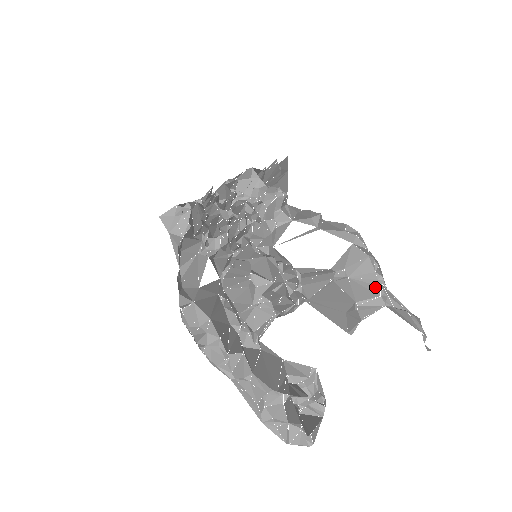
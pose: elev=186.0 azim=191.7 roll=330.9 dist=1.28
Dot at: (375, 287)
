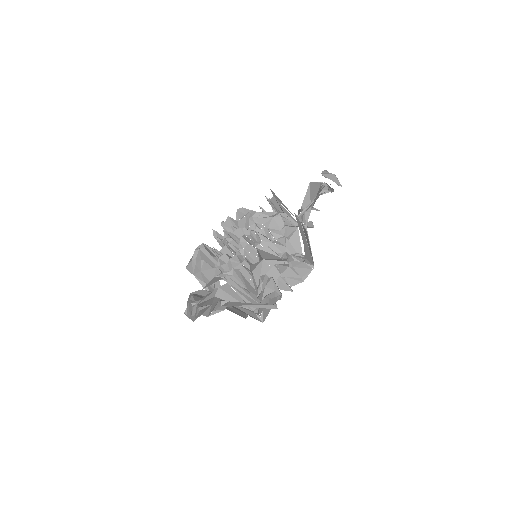
Dot at: occluded
